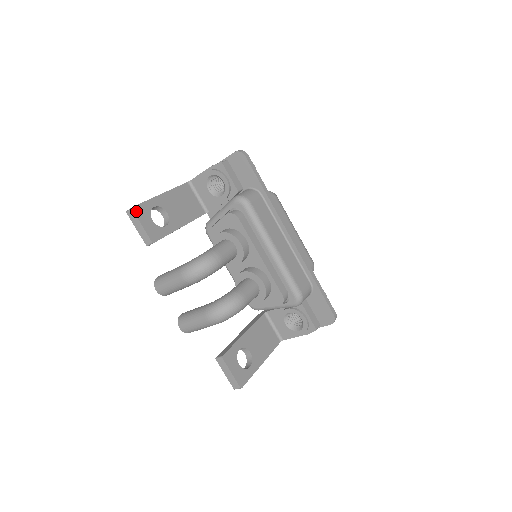
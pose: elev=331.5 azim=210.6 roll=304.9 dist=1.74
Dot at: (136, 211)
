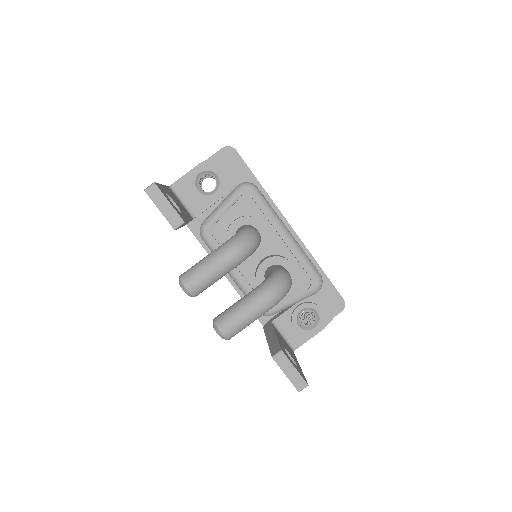
Dot at: (158, 187)
